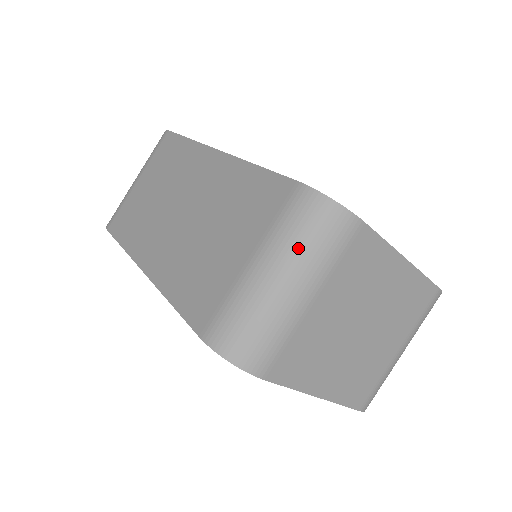
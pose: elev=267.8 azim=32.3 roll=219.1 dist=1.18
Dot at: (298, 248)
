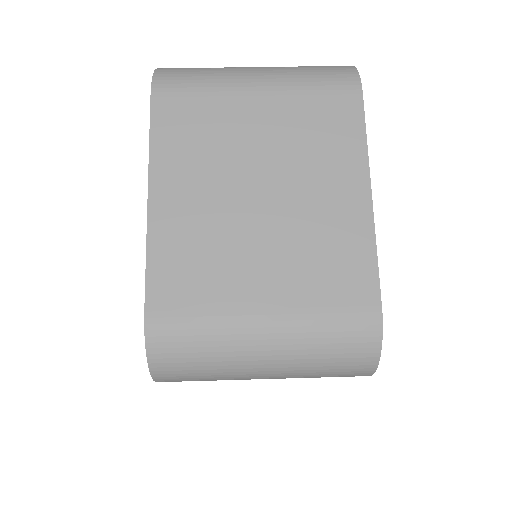
Dot at: (294, 67)
